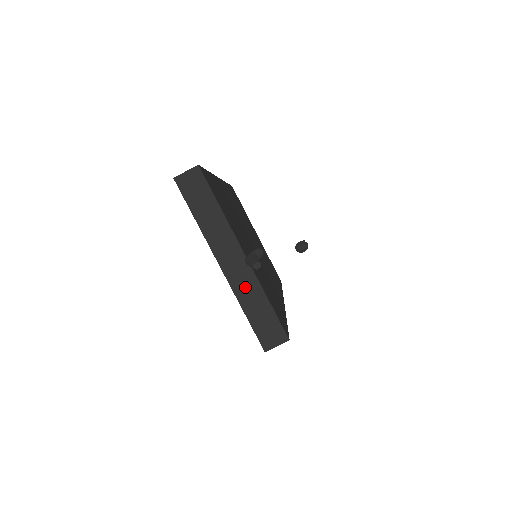
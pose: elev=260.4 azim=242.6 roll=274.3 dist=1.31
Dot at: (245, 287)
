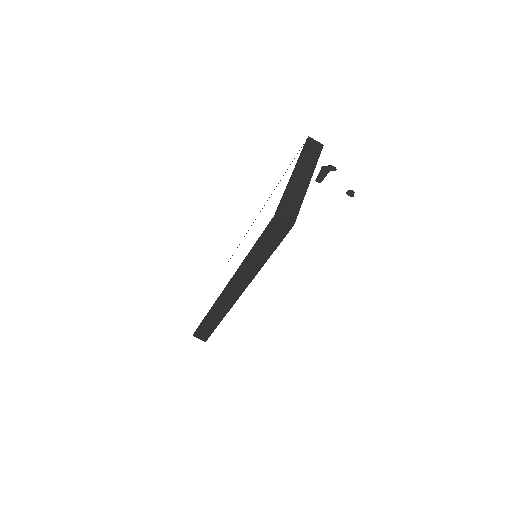
Dot at: (297, 188)
